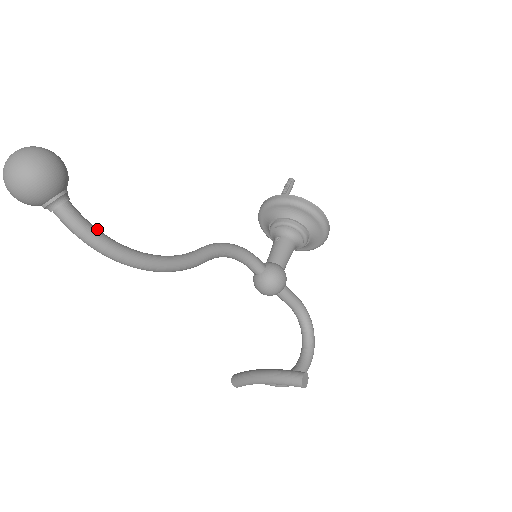
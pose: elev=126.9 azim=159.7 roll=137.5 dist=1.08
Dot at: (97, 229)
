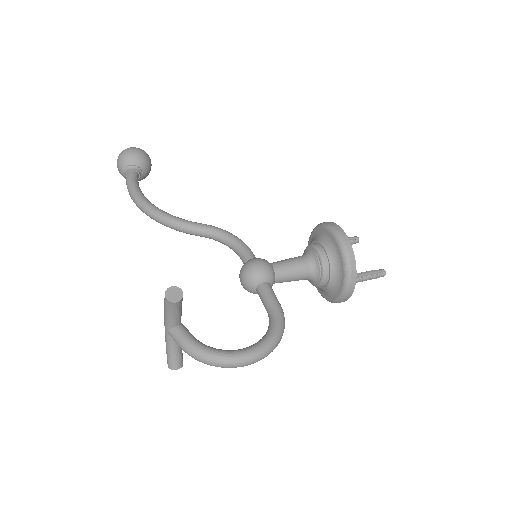
Dot at: (138, 185)
